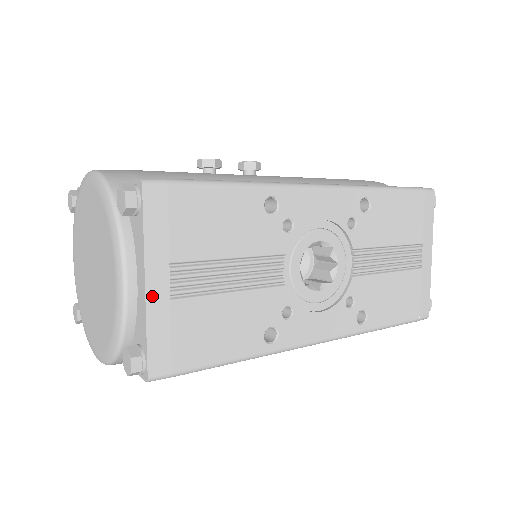
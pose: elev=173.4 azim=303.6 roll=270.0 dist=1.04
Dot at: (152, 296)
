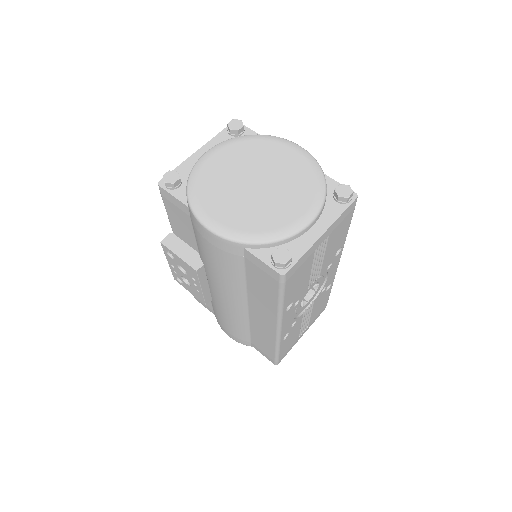
Dot at: (318, 241)
